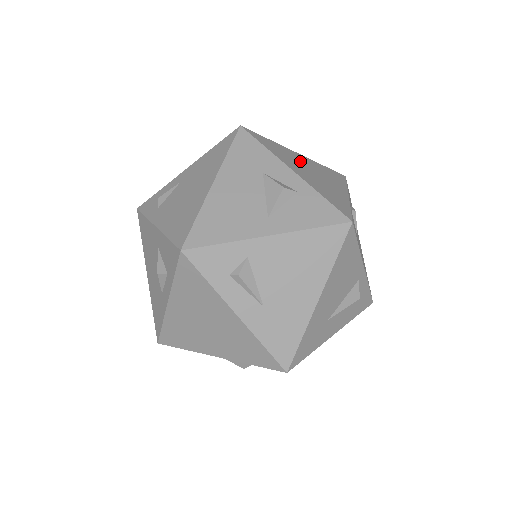
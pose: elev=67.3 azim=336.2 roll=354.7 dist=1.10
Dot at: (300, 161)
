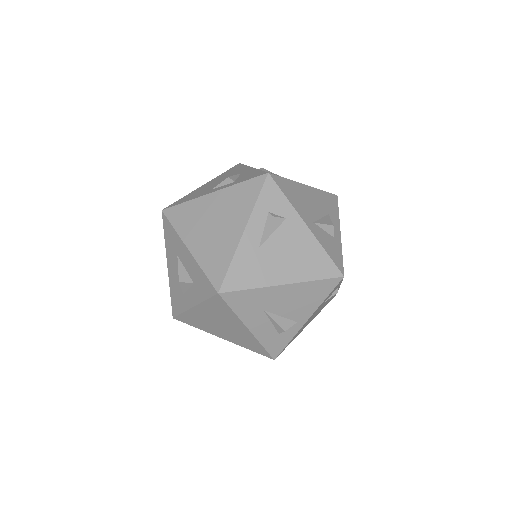
Dot at: occluded
